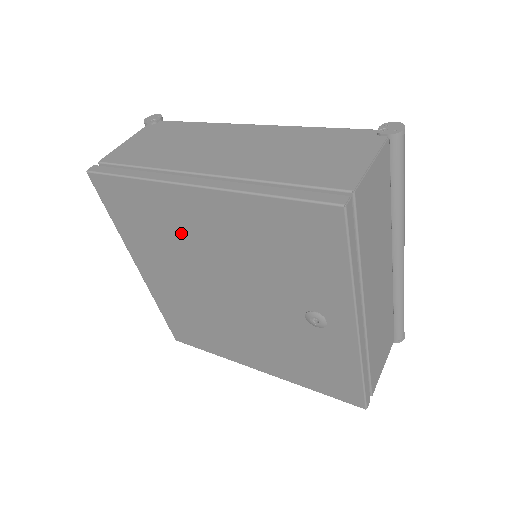
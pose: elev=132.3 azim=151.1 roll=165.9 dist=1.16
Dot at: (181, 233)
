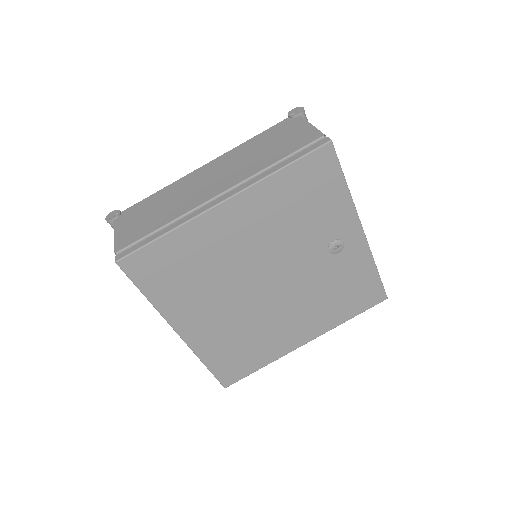
Dot at: (218, 256)
